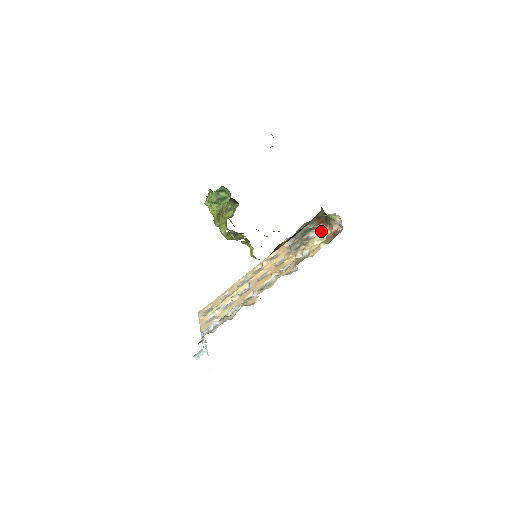
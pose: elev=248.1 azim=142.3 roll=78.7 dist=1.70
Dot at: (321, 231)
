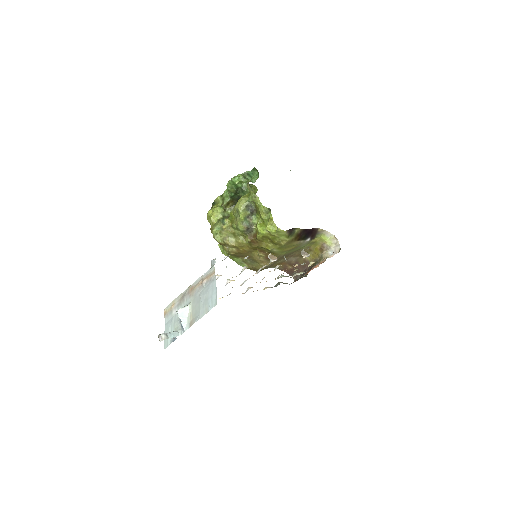
Dot at: occluded
